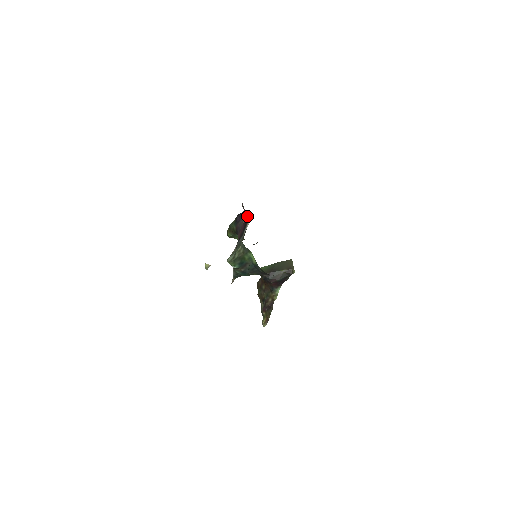
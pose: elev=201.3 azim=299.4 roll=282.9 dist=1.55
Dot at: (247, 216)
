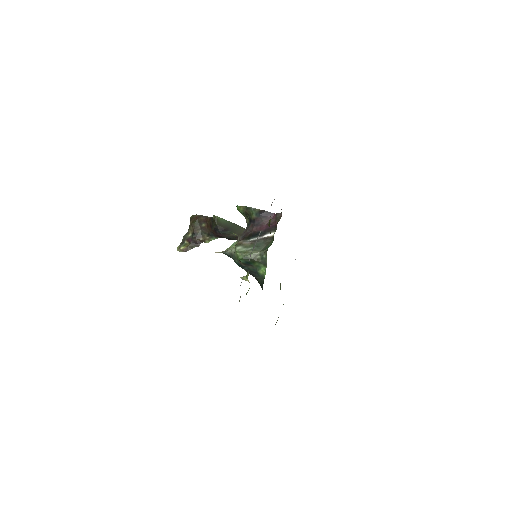
Dot at: (276, 226)
